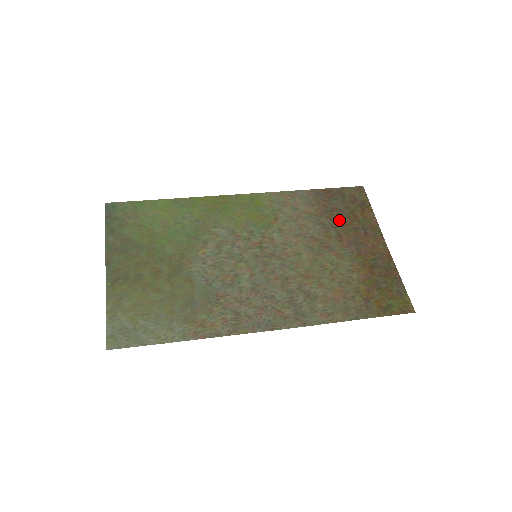
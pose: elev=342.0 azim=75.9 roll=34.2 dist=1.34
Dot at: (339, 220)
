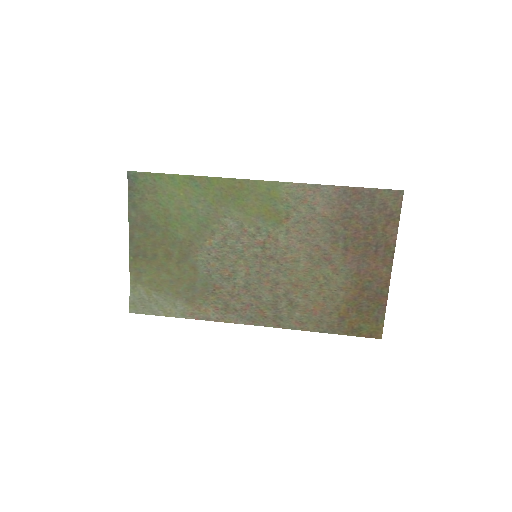
Dot at: (354, 231)
